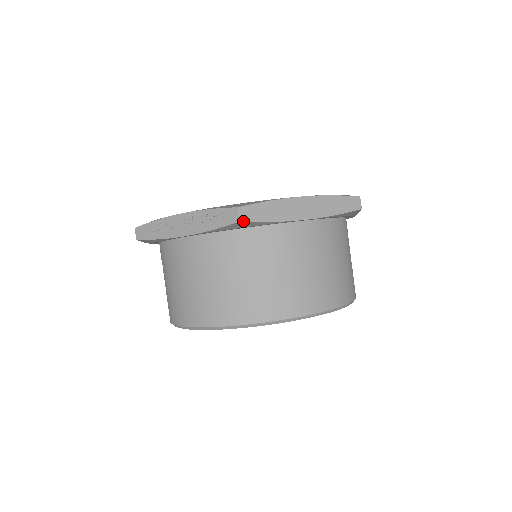
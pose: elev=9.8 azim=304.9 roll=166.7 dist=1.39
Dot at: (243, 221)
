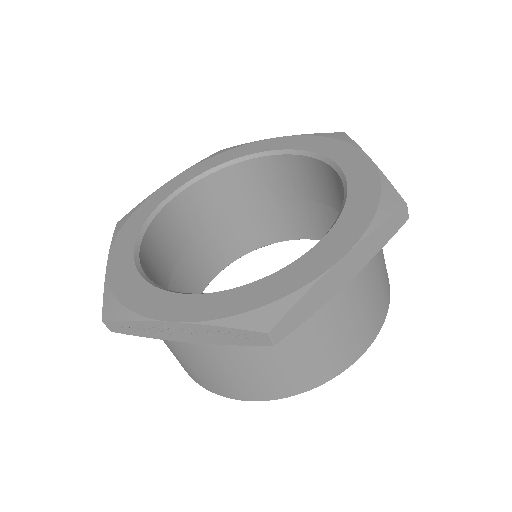
Dot at: (278, 342)
